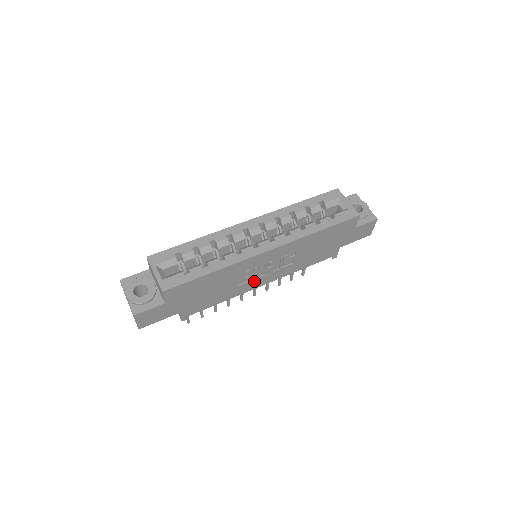
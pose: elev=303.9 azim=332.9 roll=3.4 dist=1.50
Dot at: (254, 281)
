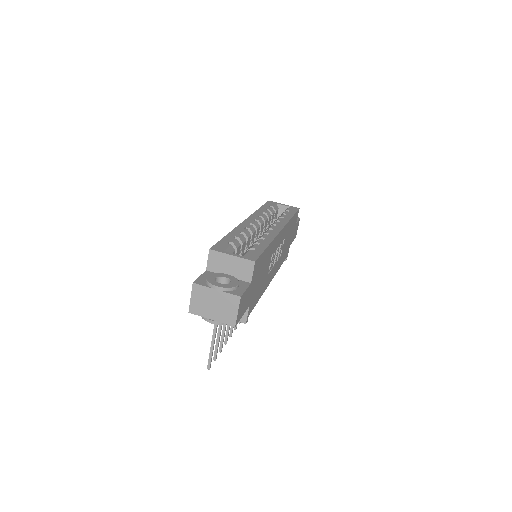
Dot at: (270, 273)
